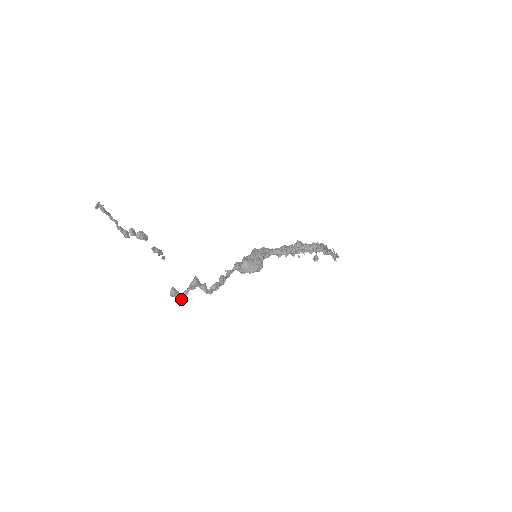
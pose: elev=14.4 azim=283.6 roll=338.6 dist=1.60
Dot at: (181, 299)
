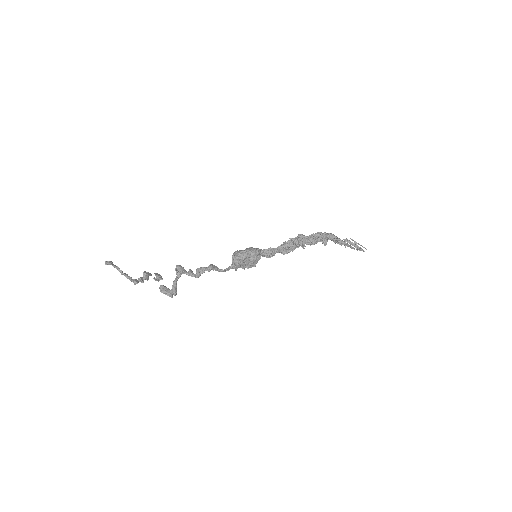
Dot at: (172, 293)
